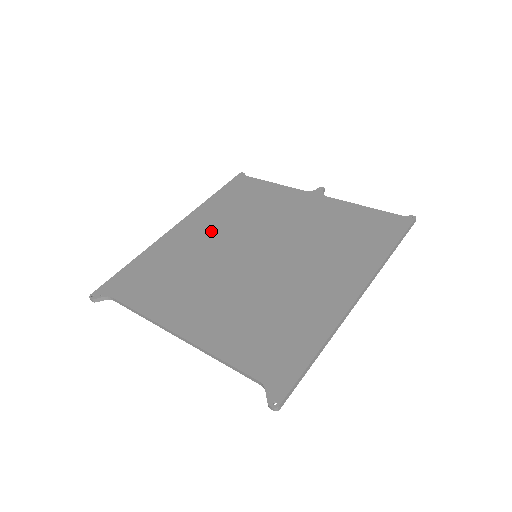
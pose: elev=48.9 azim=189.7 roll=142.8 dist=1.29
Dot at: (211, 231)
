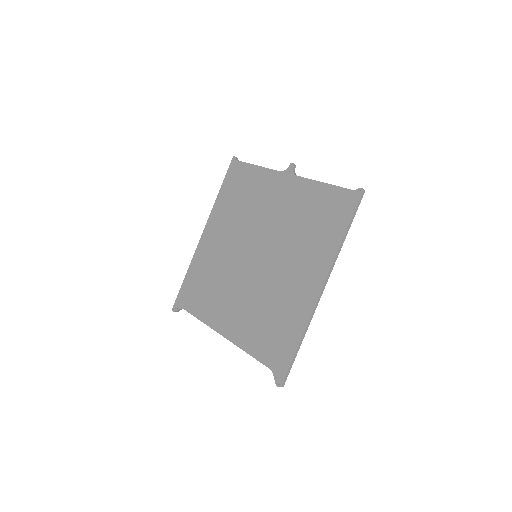
Dot at: (224, 235)
